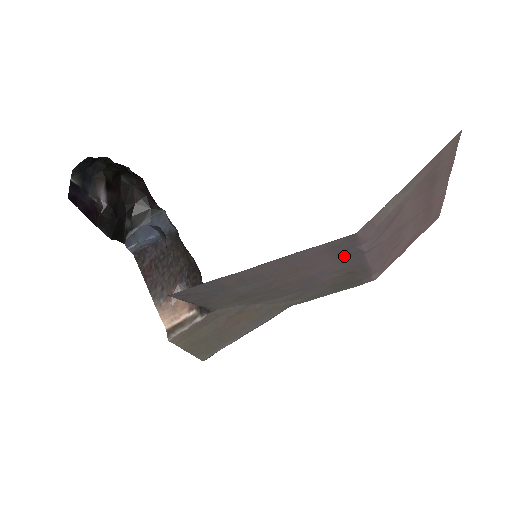
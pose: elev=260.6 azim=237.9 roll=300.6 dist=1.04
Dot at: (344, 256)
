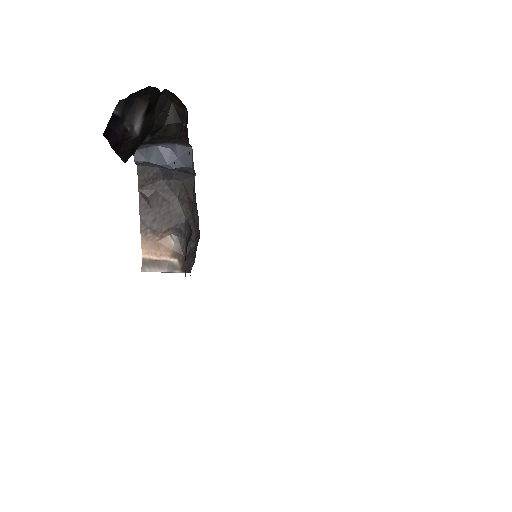
Dot at: occluded
